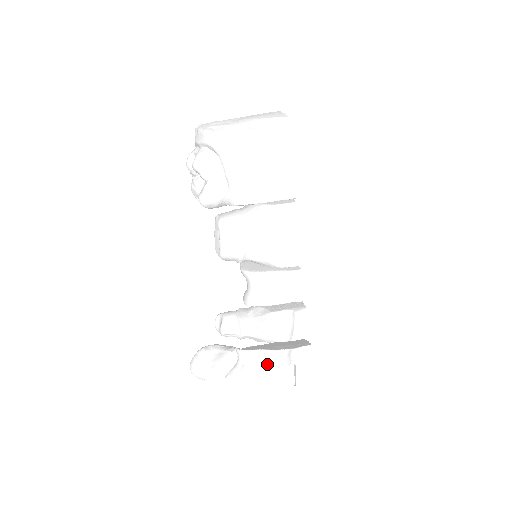
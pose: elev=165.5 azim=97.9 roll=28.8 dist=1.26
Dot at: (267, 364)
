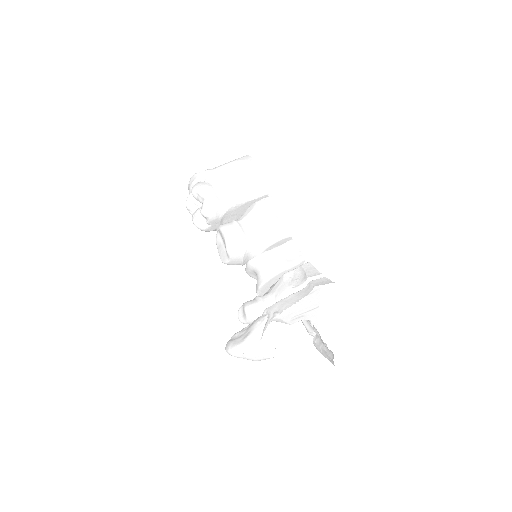
Dot at: (294, 301)
